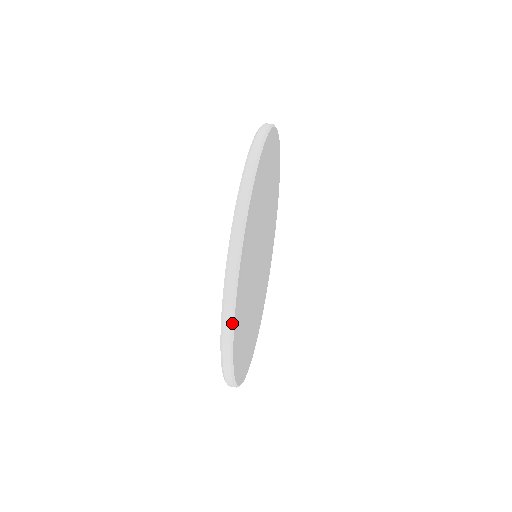
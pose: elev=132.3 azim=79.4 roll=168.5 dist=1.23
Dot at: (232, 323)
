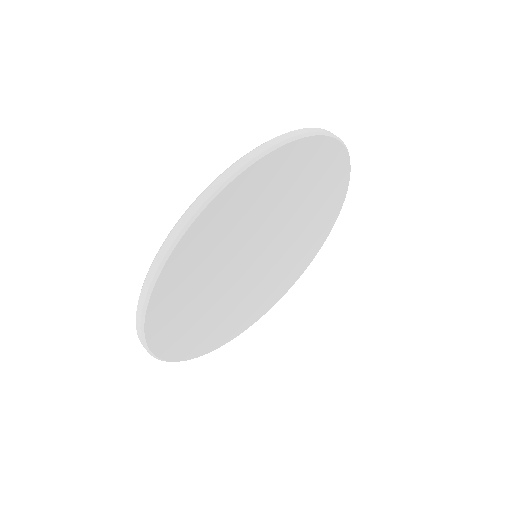
Dot at: (142, 323)
